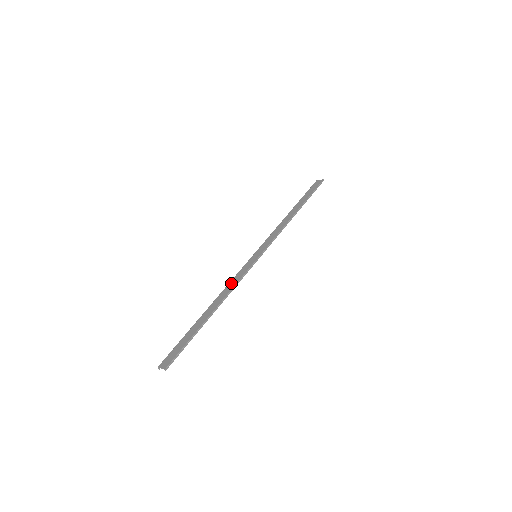
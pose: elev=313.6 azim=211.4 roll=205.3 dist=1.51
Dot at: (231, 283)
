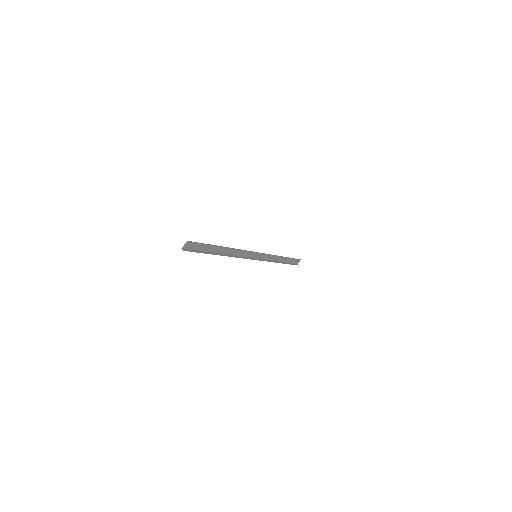
Dot at: (238, 254)
